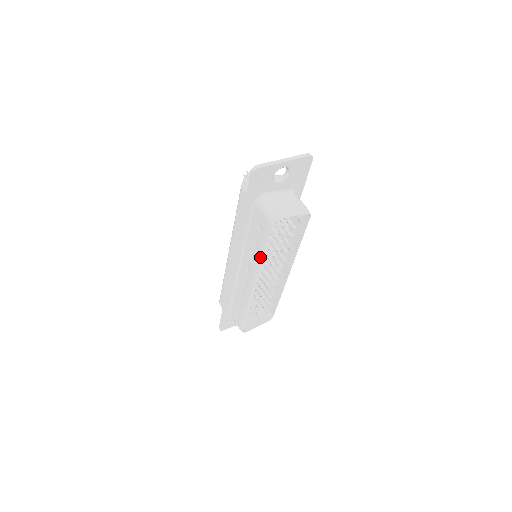
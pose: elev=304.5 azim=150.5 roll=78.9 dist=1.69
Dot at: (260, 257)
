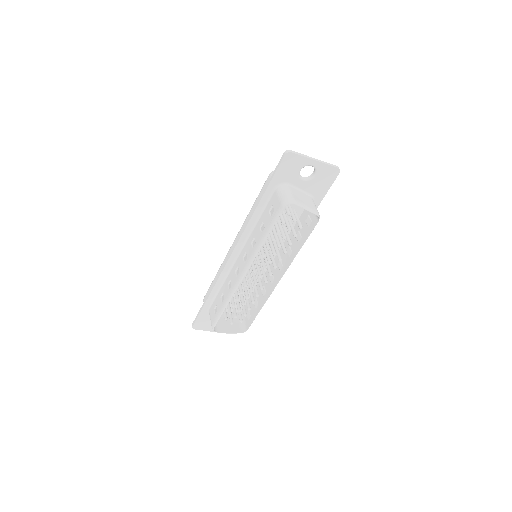
Dot at: (260, 241)
